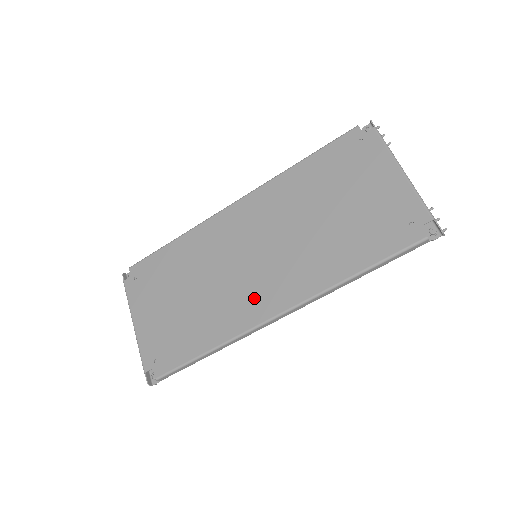
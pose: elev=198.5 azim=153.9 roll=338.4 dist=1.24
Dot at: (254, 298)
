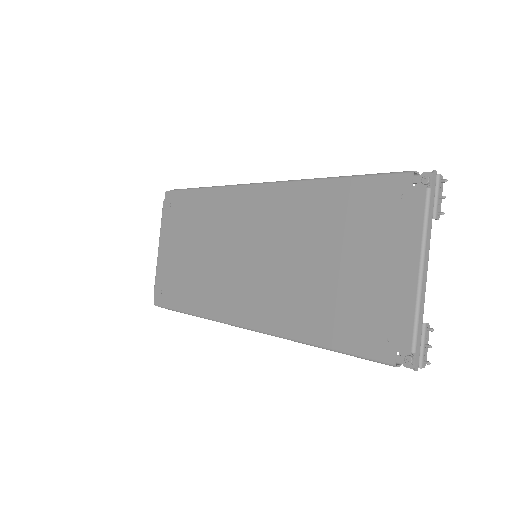
Dot at: (237, 297)
